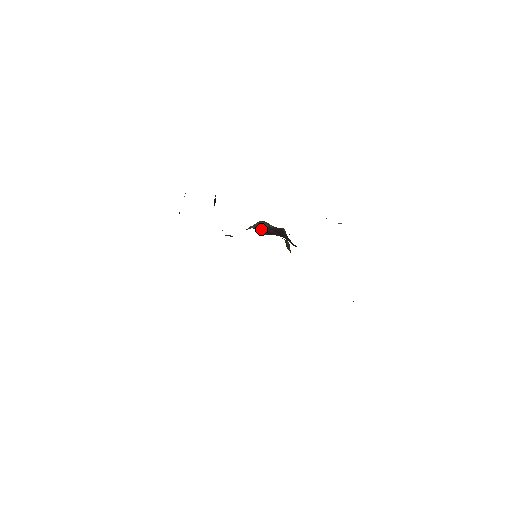
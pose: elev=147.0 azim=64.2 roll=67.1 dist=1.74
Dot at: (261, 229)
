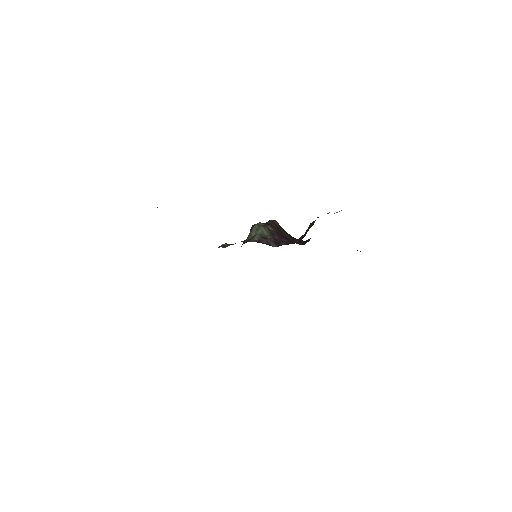
Dot at: (267, 240)
